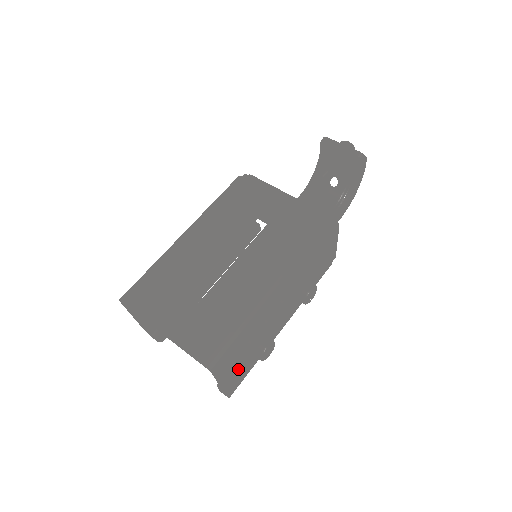
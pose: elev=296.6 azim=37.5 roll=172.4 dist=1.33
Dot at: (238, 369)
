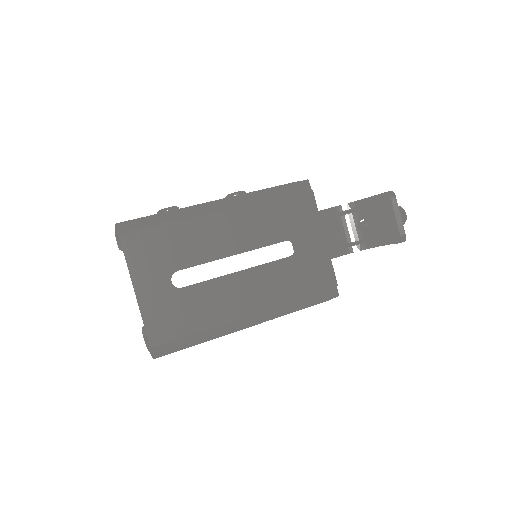
Dot at: occluded
